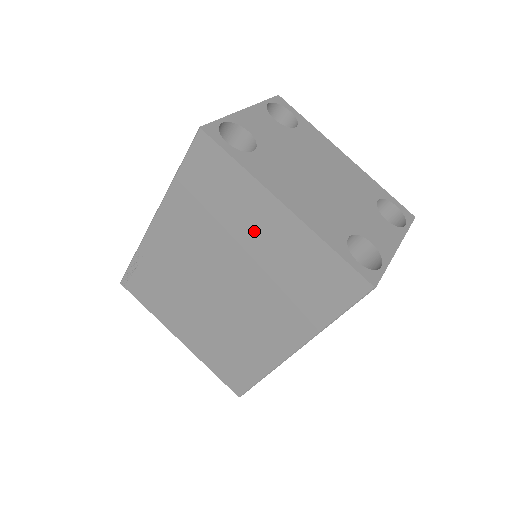
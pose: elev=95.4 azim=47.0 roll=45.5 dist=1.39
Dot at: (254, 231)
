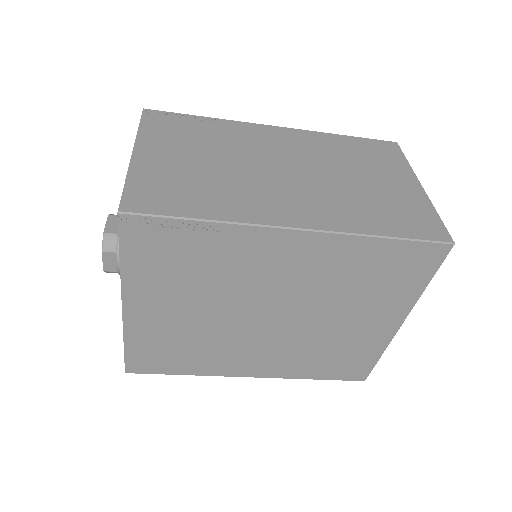
Dot at: (361, 316)
